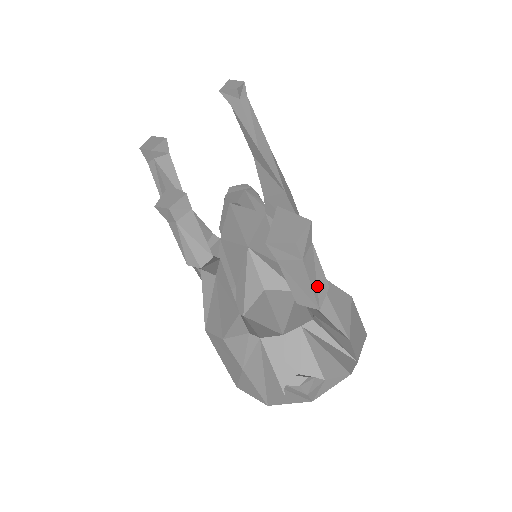
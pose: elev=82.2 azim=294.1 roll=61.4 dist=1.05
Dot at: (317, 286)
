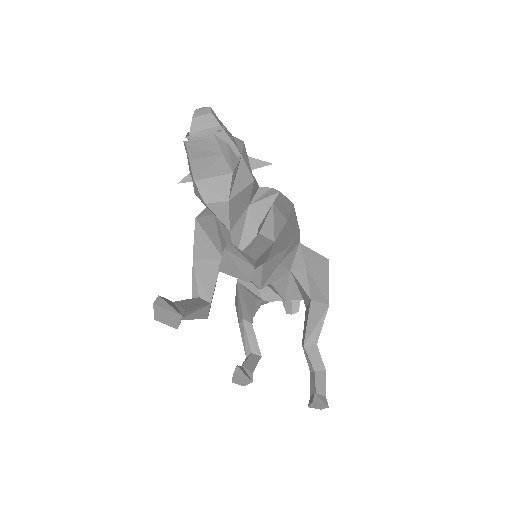
Dot at: occluded
